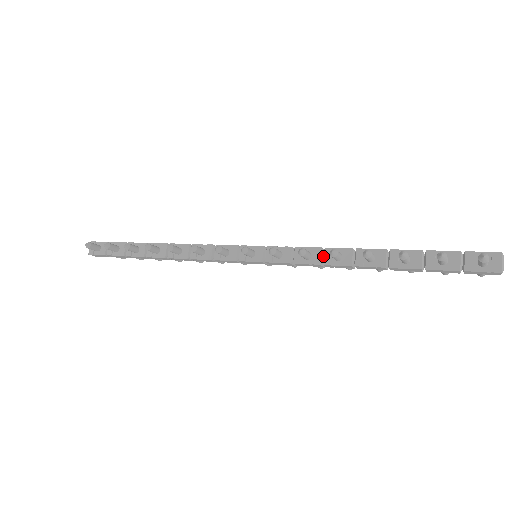
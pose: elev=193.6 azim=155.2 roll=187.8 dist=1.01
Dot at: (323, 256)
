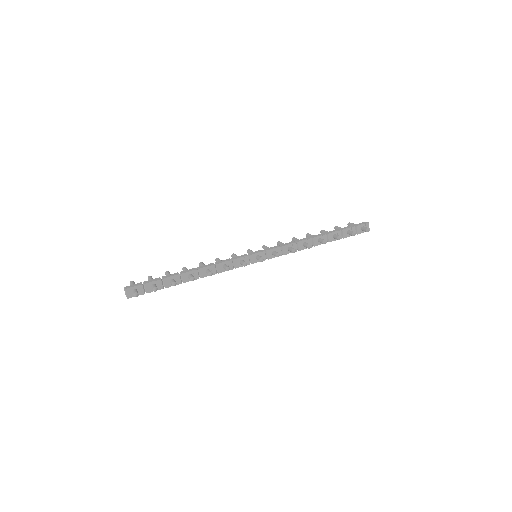
Dot at: (297, 246)
